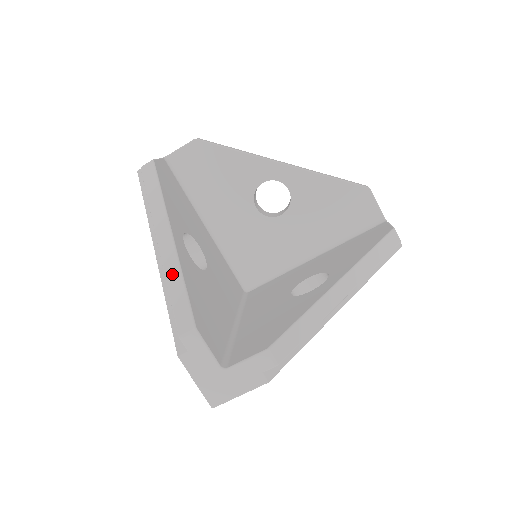
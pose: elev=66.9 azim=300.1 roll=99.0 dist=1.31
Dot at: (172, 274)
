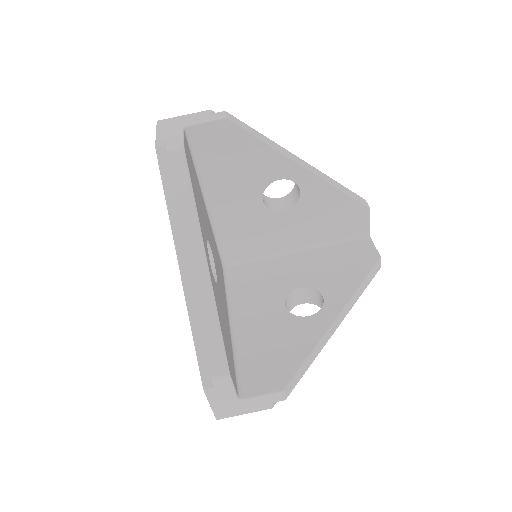
Dot at: (206, 310)
